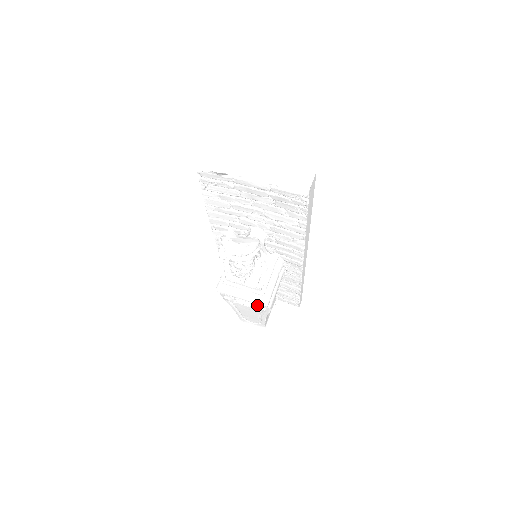
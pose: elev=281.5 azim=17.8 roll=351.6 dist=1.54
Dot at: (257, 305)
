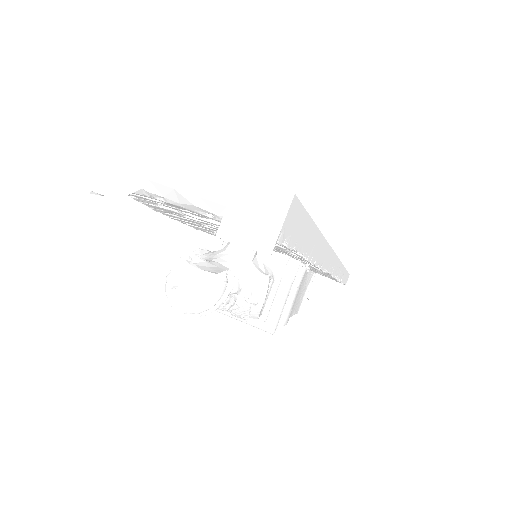
Dot at: occluded
